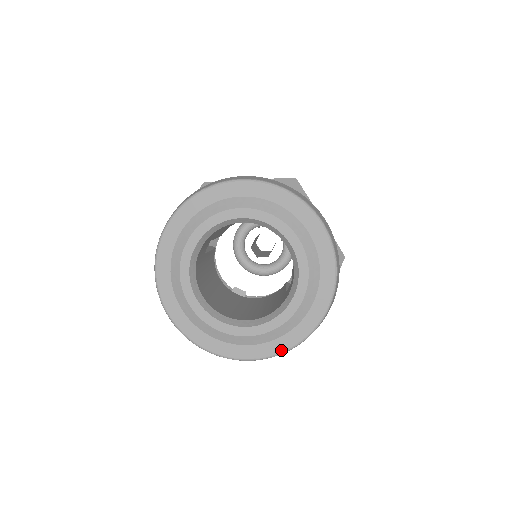
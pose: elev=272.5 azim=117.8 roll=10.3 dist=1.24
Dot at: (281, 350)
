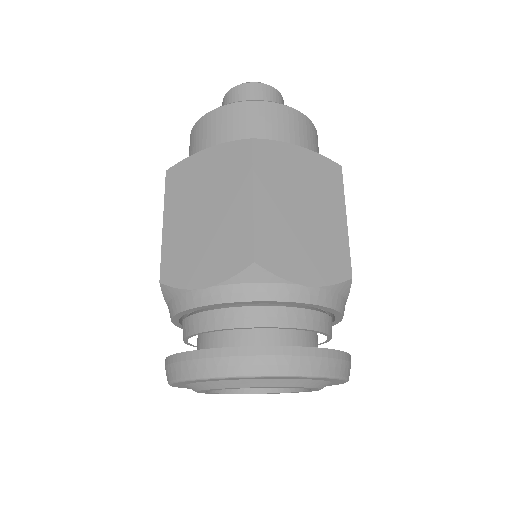
Dot at: occluded
